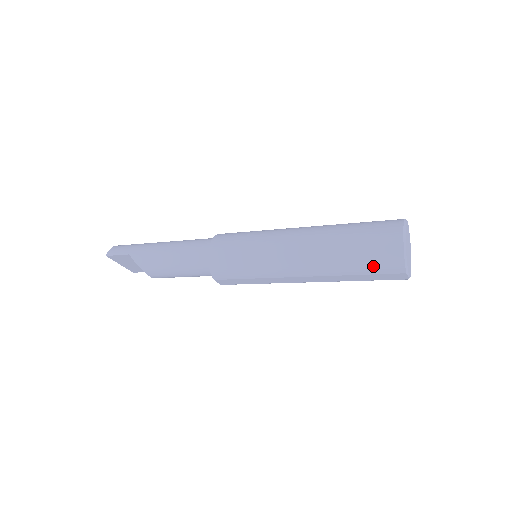
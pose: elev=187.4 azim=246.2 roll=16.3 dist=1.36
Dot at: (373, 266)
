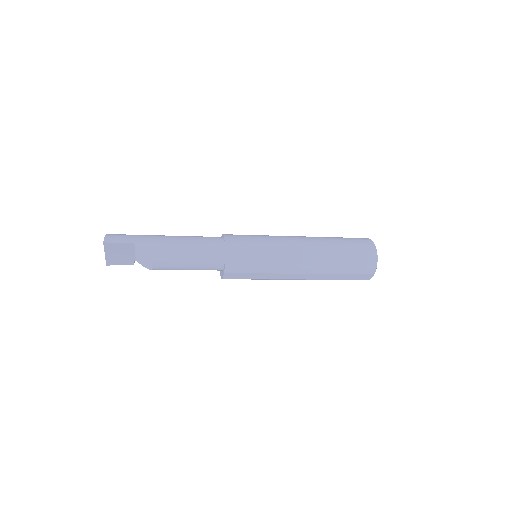
Dot at: (356, 268)
